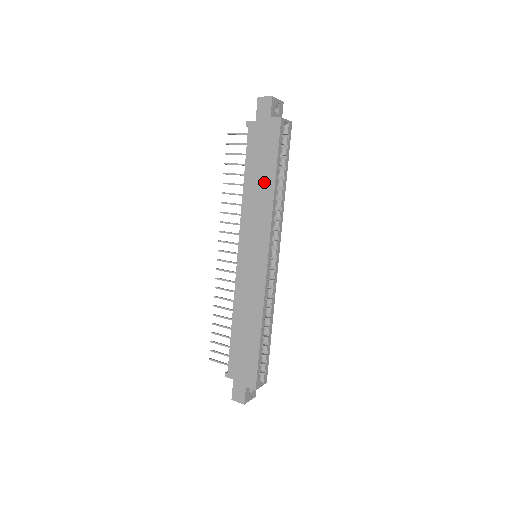
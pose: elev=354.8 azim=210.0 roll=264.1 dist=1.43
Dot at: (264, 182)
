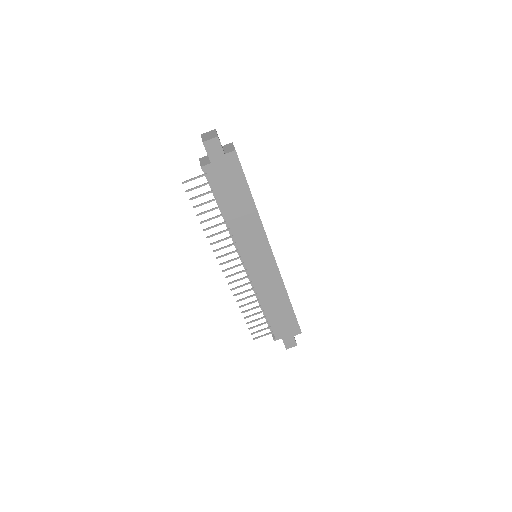
Dot at: (244, 205)
